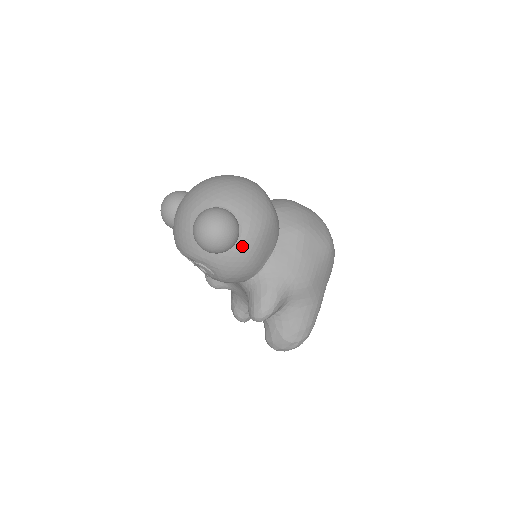
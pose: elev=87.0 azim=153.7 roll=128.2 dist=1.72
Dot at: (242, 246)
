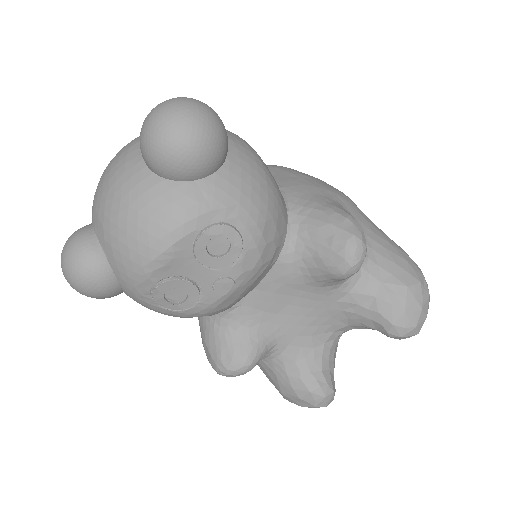
Dot at: (237, 148)
